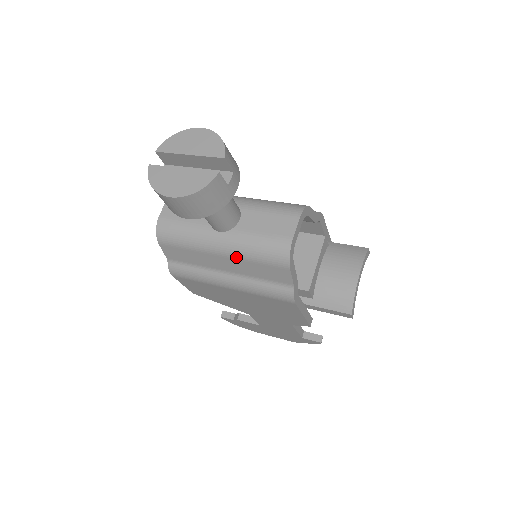
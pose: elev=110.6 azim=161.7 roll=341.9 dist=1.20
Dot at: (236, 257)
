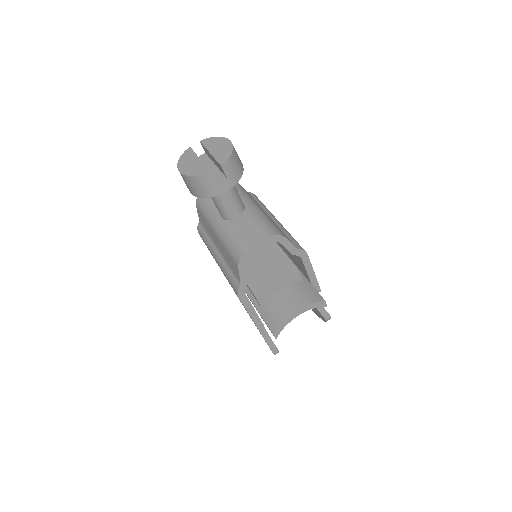
Dot at: (221, 240)
